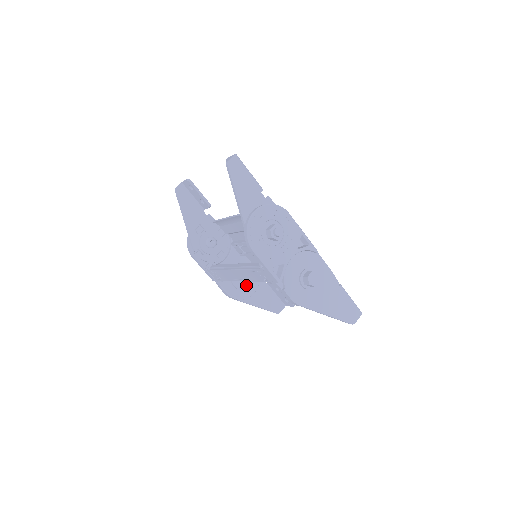
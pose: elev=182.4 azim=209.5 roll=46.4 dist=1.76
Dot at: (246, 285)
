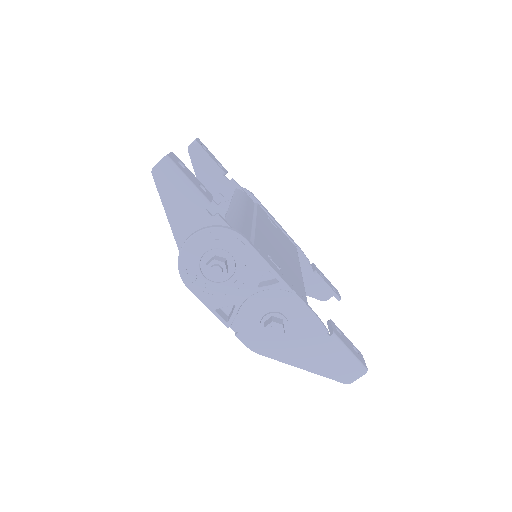
Dot at: occluded
